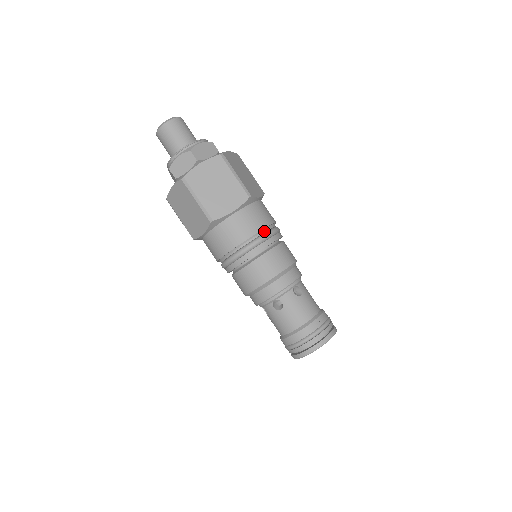
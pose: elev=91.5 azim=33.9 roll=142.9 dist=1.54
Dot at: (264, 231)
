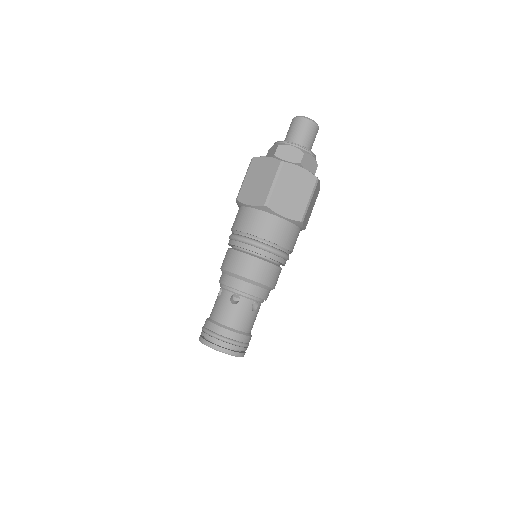
Dot at: (283, 250)
